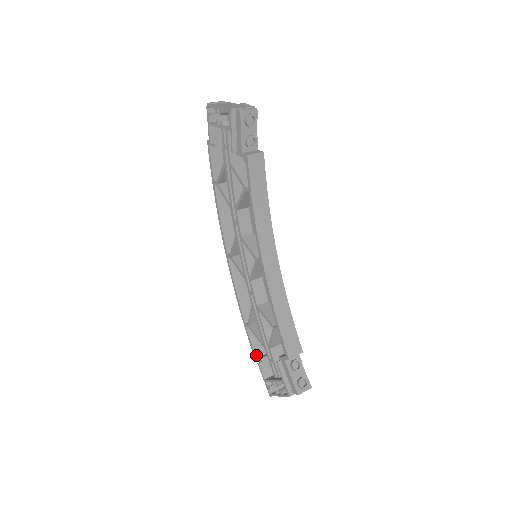
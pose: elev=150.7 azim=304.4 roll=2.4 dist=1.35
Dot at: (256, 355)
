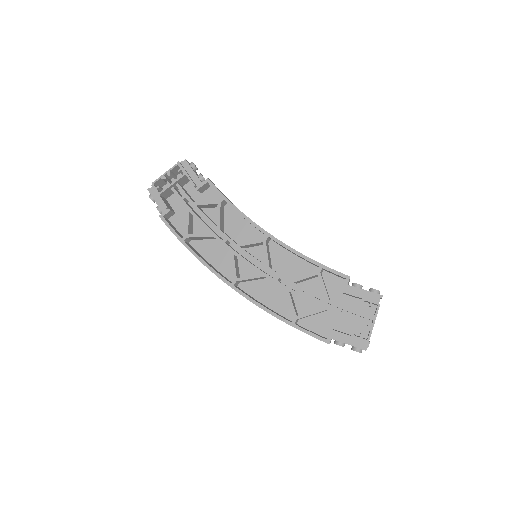
Dot at: (323, 338)
